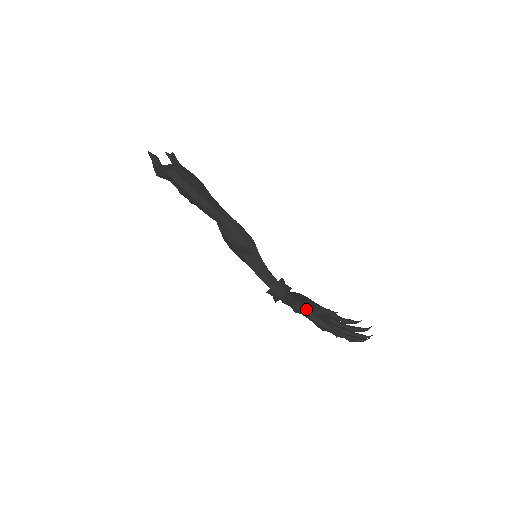
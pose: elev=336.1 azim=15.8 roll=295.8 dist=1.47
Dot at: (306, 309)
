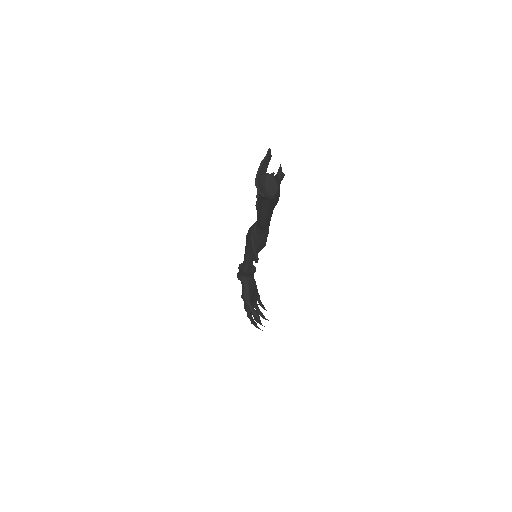
Dot at: (249, 306)
